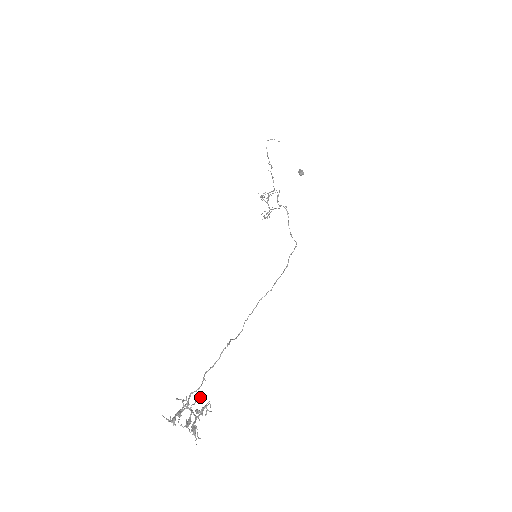
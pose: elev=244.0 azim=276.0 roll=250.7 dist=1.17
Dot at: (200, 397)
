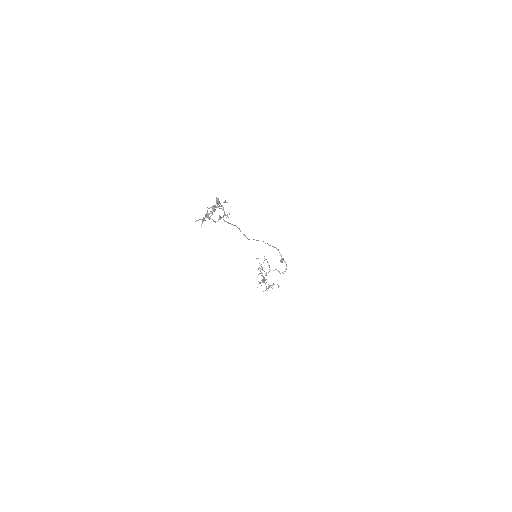
Dot at: (221, 208)
